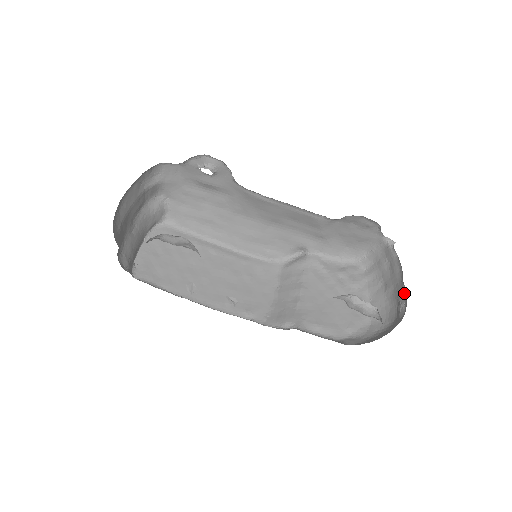
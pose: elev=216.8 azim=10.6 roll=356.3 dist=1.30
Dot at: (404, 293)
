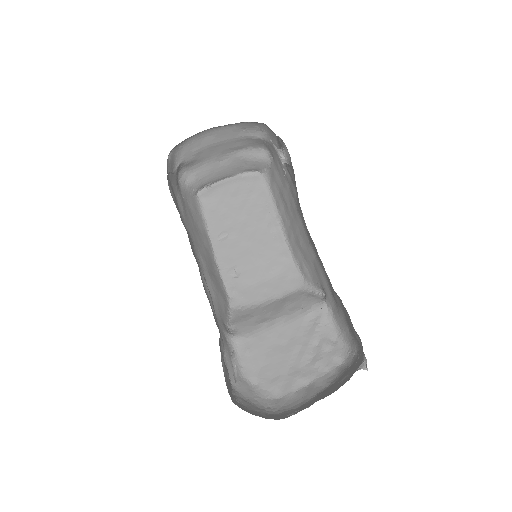
Dot at: (305, 408)
